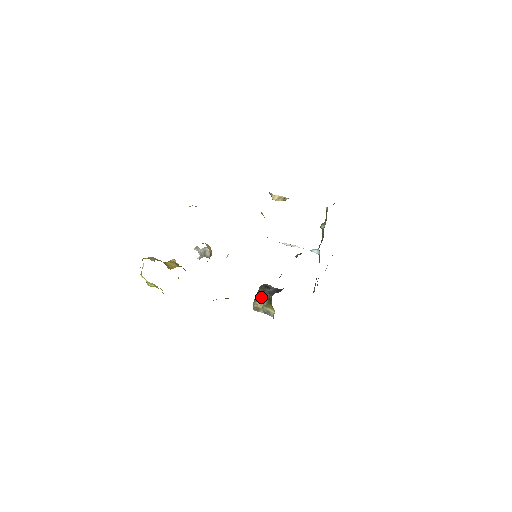
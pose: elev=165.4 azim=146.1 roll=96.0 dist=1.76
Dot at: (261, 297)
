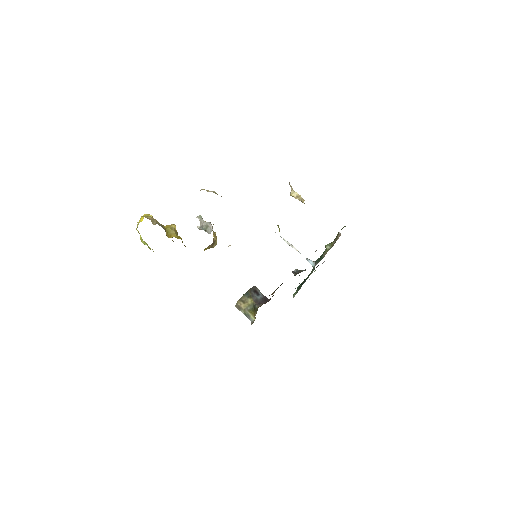
Dot at: (247, 300)
